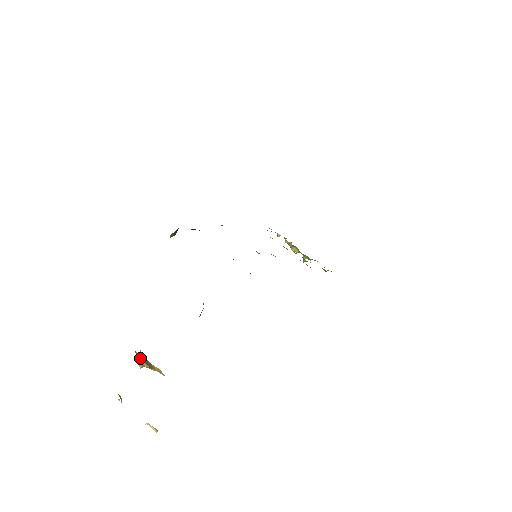
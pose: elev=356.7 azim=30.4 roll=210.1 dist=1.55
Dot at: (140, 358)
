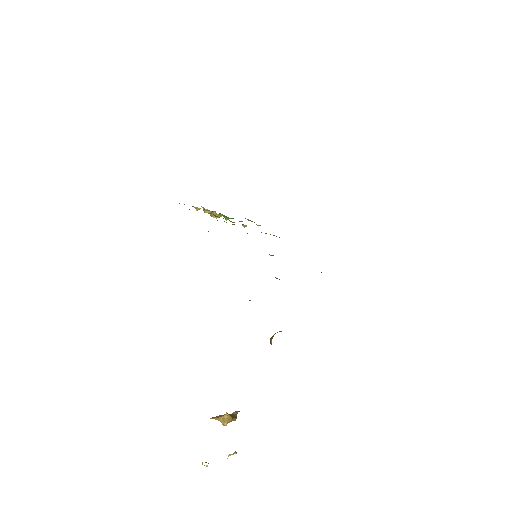
Dot at: (228, 419)
